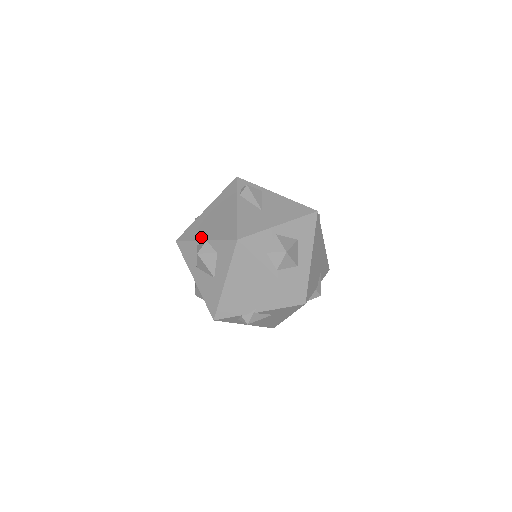
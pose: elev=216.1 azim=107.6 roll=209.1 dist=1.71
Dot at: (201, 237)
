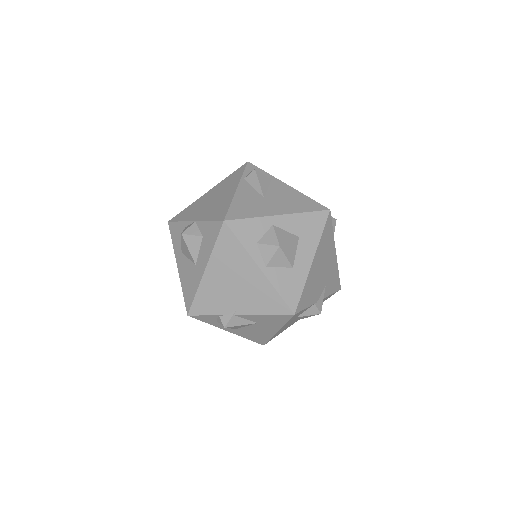
Dot at: (192, 218)
